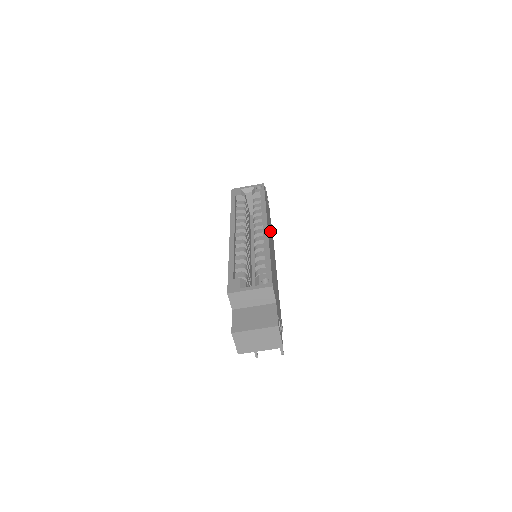
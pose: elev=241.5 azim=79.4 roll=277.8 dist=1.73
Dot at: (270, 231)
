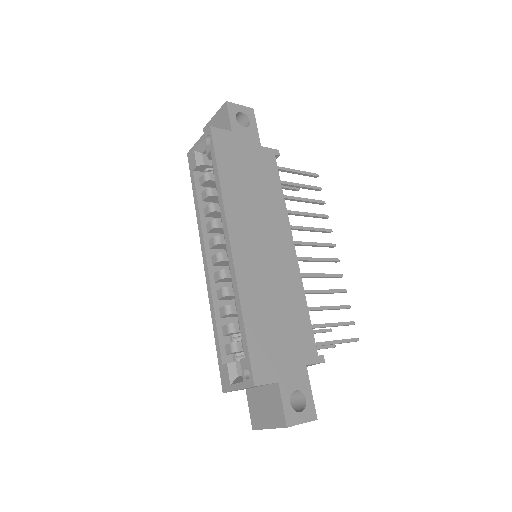
Dot at: (254, 206)
